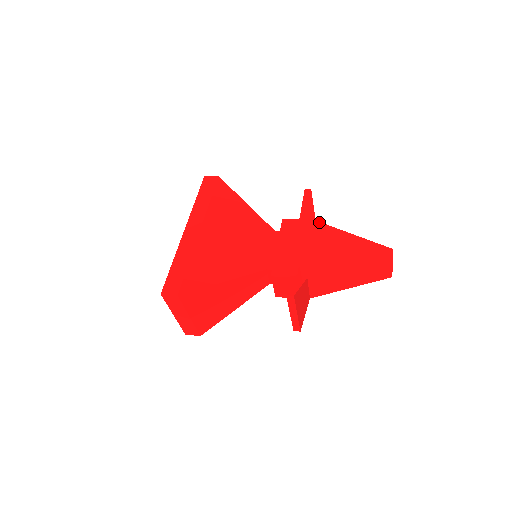
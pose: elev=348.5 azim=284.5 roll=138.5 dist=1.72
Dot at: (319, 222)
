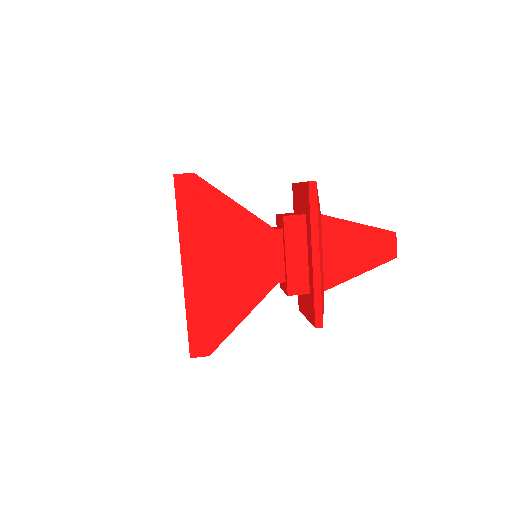
Dot at: (325, 216)
